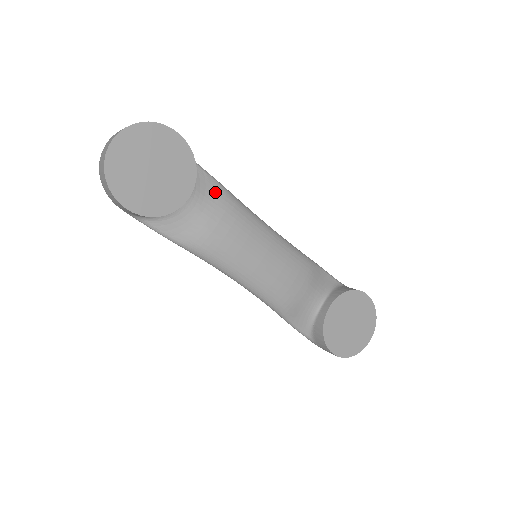
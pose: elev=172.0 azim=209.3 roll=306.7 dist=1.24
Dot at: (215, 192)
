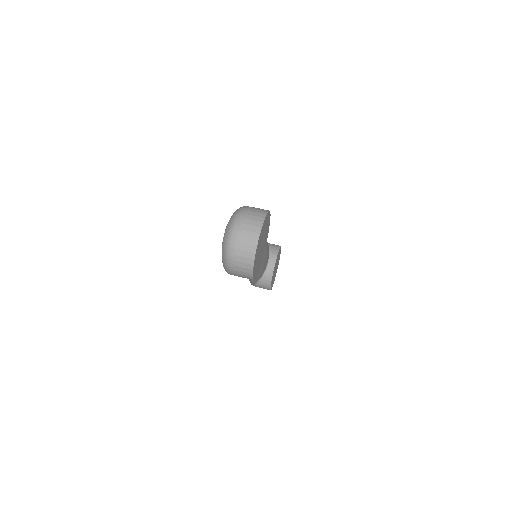
Dot at: occluded
